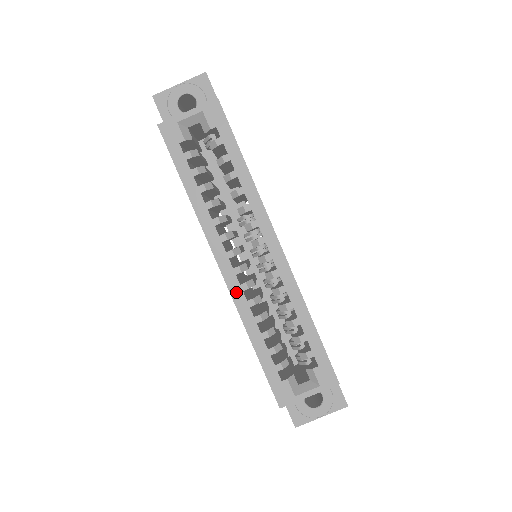
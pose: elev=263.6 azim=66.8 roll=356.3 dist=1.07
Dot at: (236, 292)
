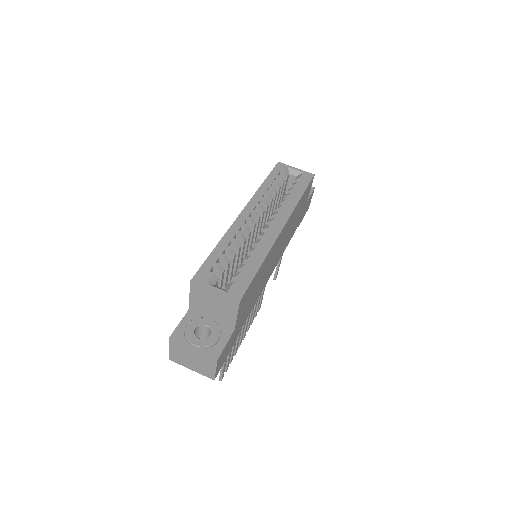
Dot at: (238, 223)
